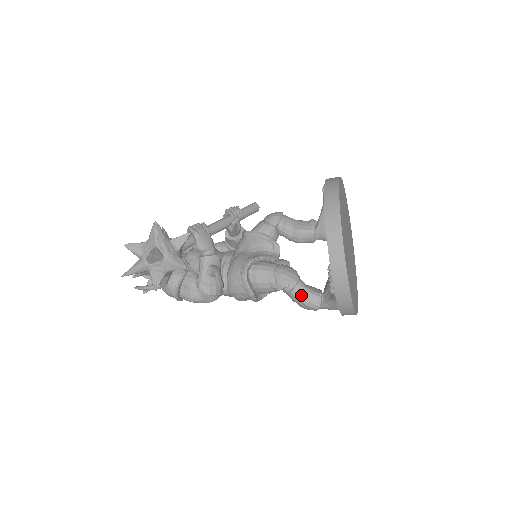
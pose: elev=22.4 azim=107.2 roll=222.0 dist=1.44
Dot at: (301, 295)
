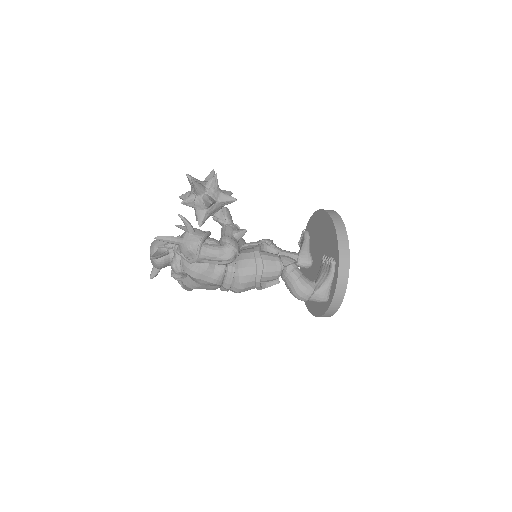
Dot at: (300, 277)
